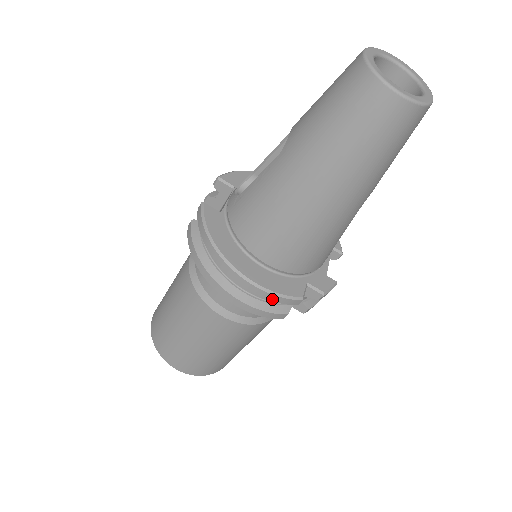
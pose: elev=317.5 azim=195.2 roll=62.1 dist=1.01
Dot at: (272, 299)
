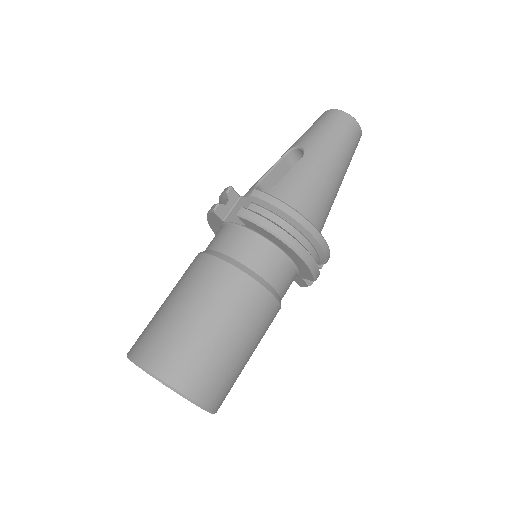
Dot at: (326, 251)
